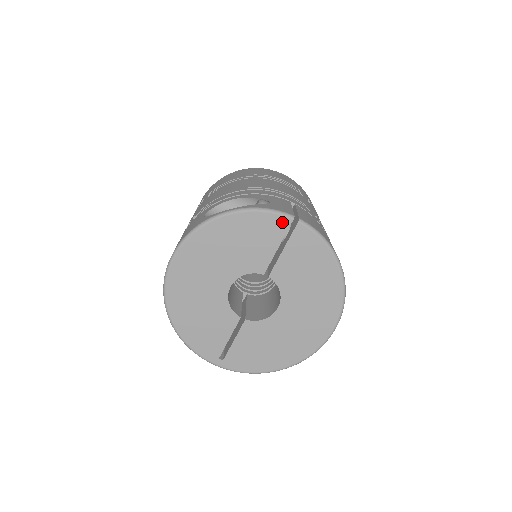
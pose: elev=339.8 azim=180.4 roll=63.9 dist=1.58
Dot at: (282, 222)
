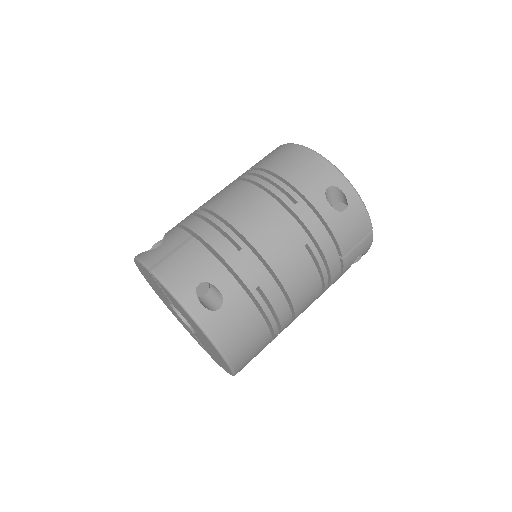
Dot at: (148, 272)
